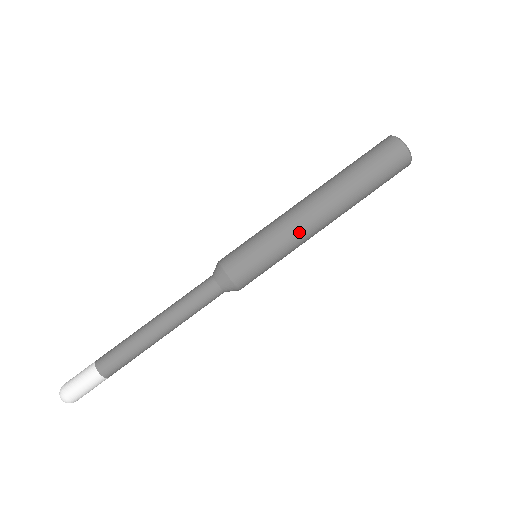
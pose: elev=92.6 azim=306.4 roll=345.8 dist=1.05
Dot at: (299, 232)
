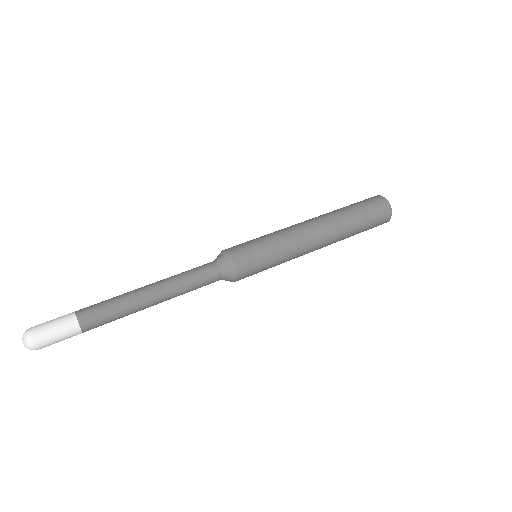
Dot at: (289, 228)
